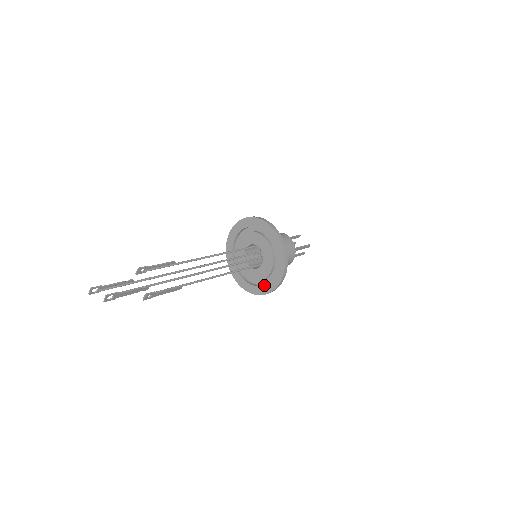
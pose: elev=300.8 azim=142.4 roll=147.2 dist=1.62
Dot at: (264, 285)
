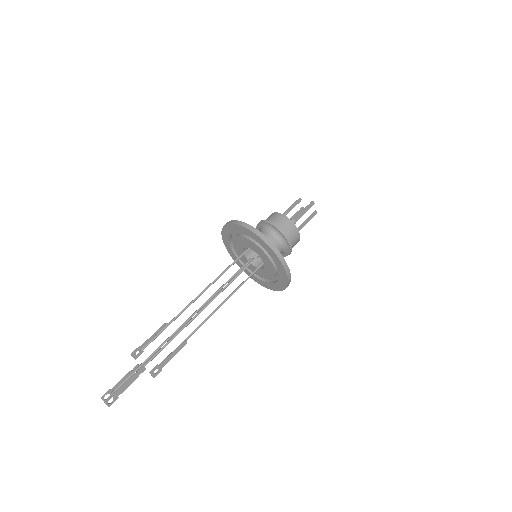
Dot at: (279, 278)
